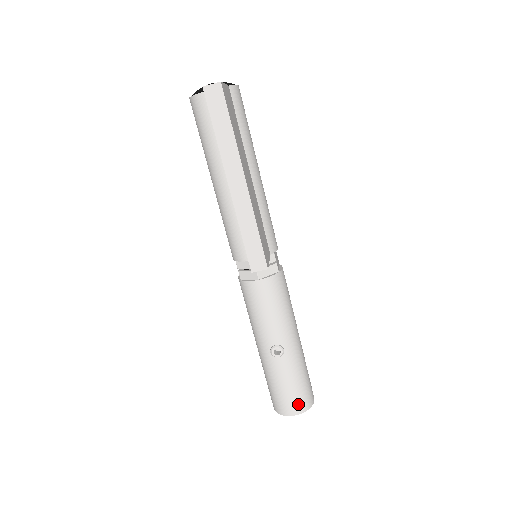
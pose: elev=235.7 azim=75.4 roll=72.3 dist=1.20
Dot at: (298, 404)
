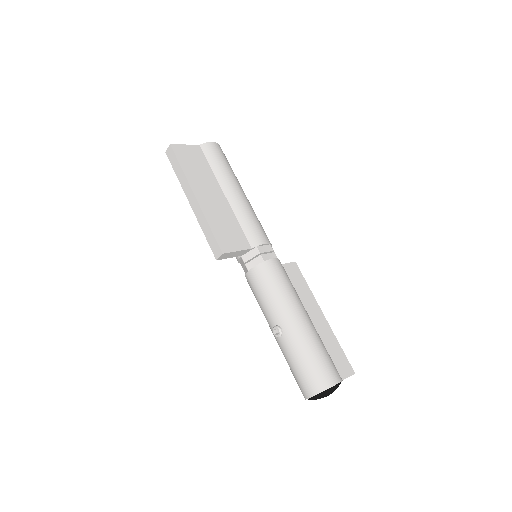
Dot at: (310, 384)
